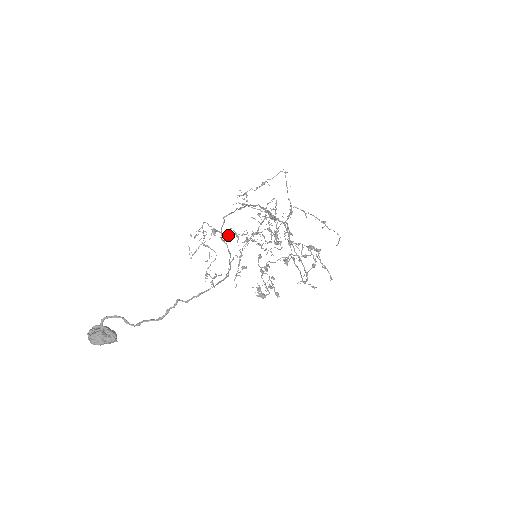
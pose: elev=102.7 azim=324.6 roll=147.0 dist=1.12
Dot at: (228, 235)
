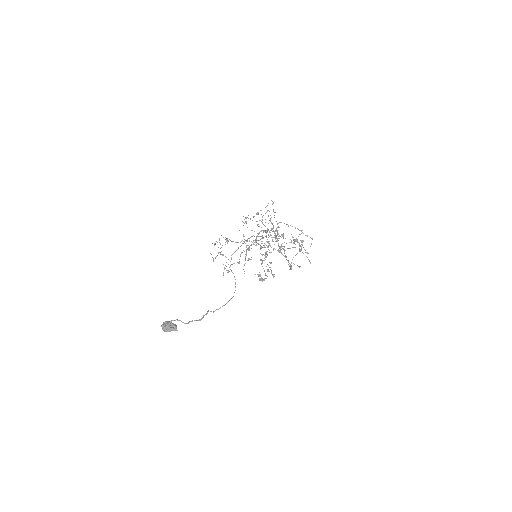
Dot at: (237, 242)
